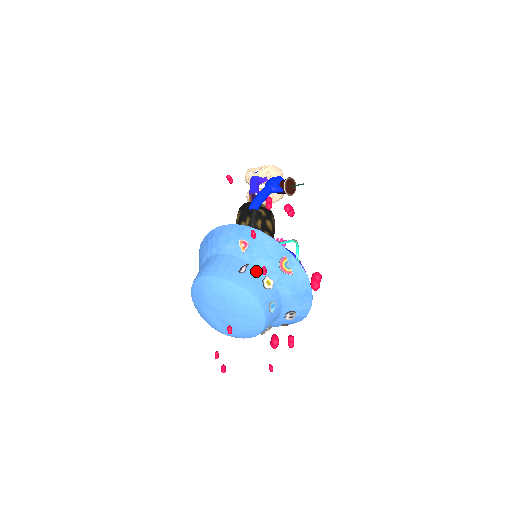
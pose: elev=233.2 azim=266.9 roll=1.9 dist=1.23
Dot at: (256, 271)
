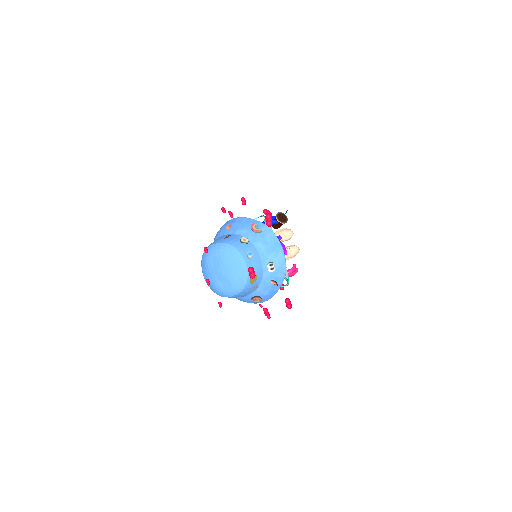
Dot at: (236, 236)
